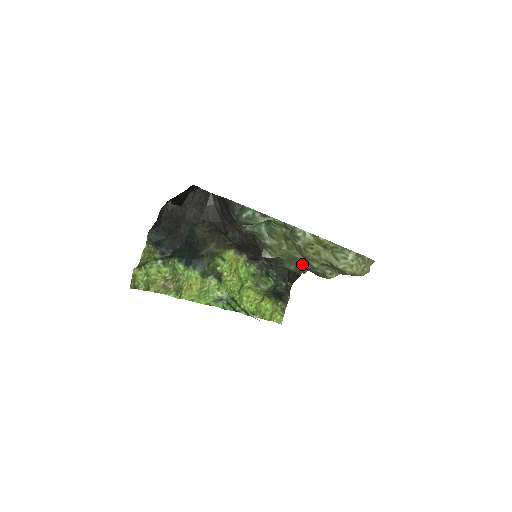
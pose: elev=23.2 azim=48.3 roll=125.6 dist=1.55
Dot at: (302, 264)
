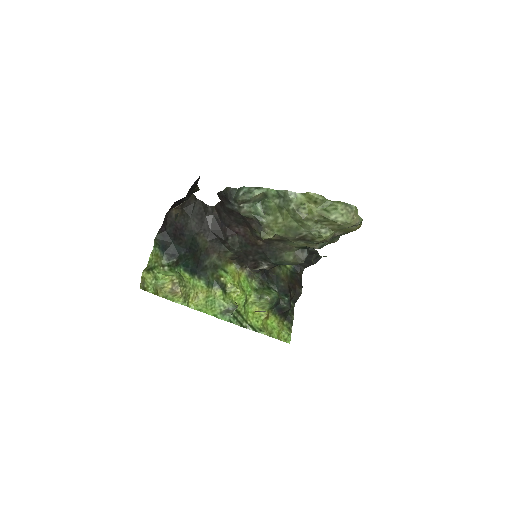
Dot at: (298, 232)
